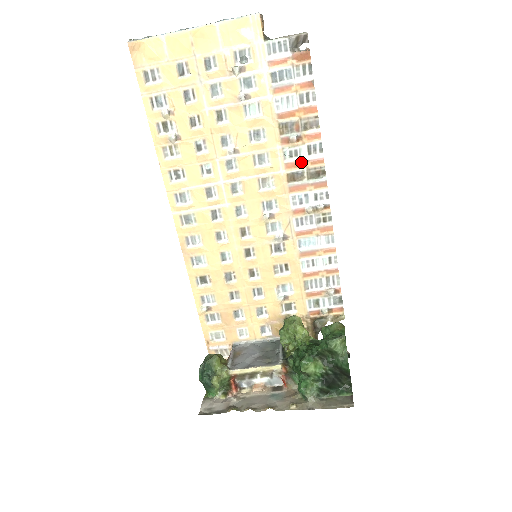
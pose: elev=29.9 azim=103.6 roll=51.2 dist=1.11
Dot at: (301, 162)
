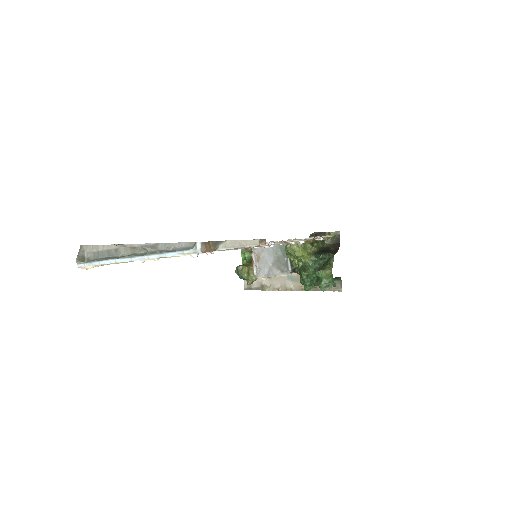
Dot at: occluded
